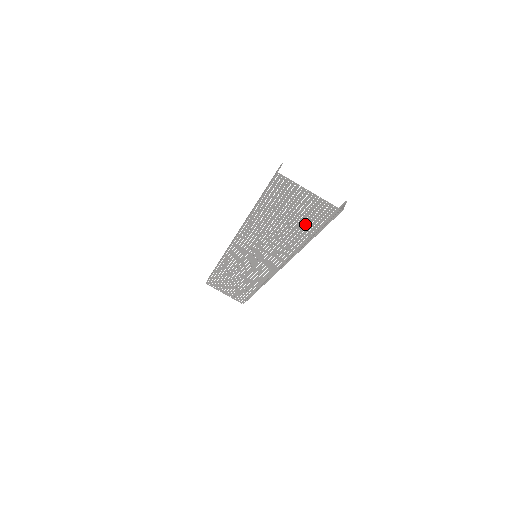
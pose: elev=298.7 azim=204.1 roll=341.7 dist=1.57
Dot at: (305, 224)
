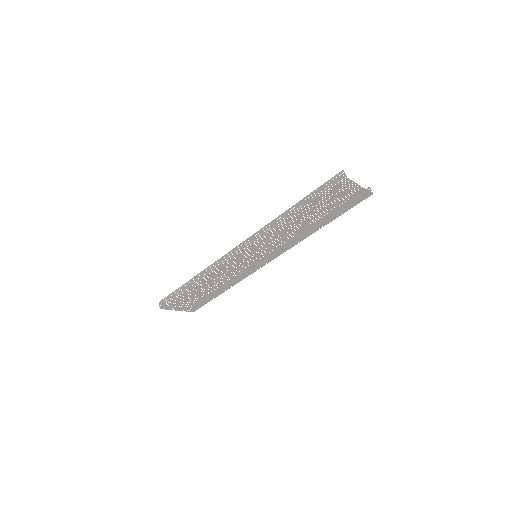
Dot at: (334, 213)
